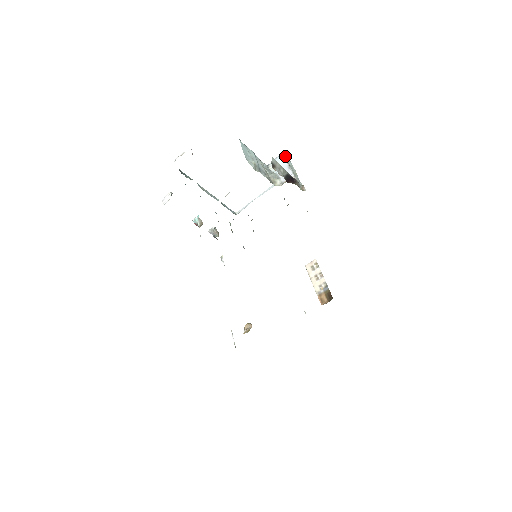
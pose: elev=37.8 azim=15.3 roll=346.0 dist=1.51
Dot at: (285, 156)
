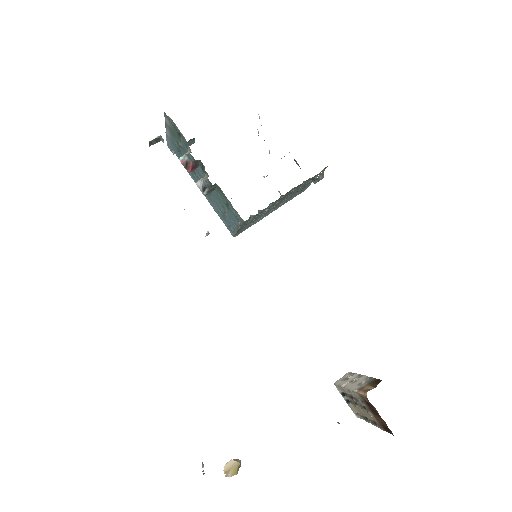
Dot at: occluded
